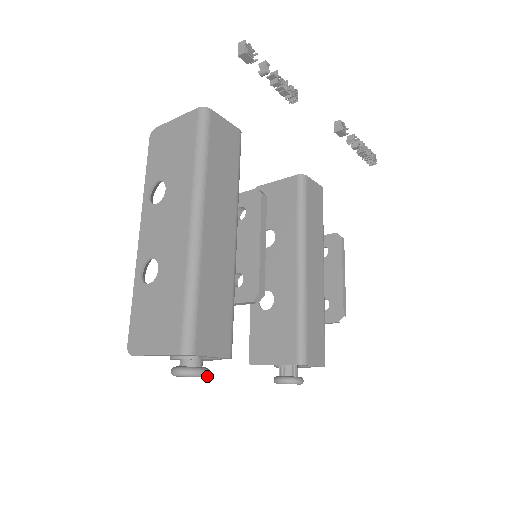
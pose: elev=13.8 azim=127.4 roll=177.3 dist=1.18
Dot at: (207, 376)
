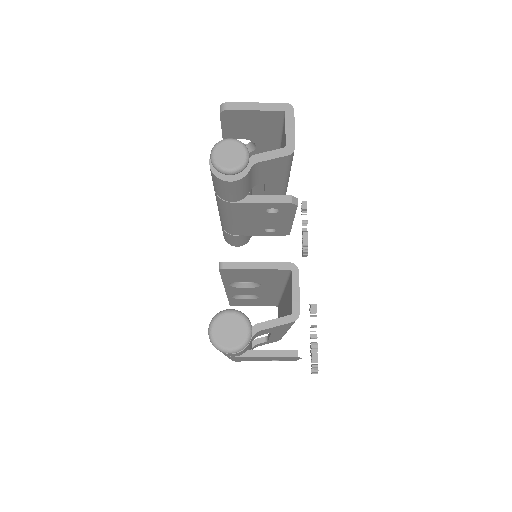
Dot at: (244, 164)
